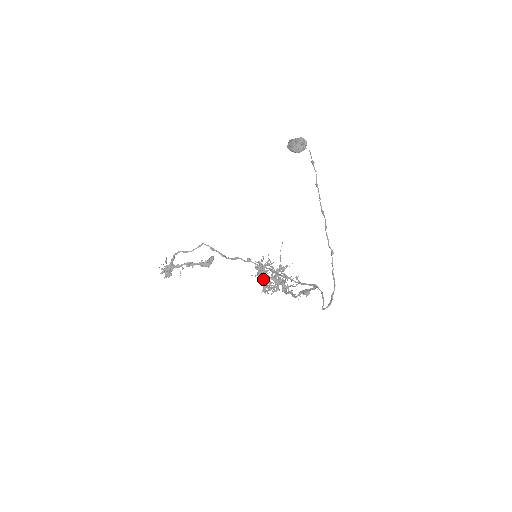
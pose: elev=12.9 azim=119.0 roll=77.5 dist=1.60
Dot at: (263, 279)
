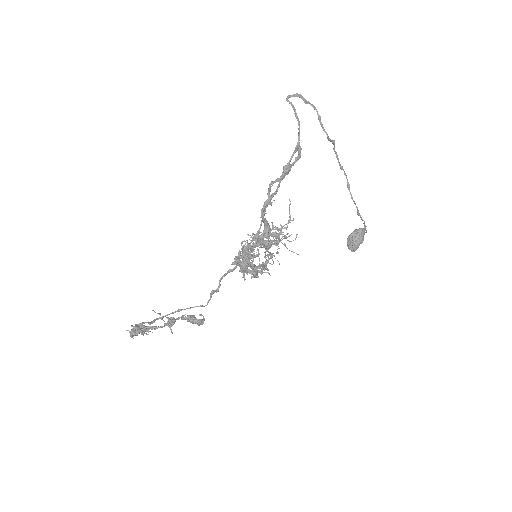
Dot at: (246, 272)
